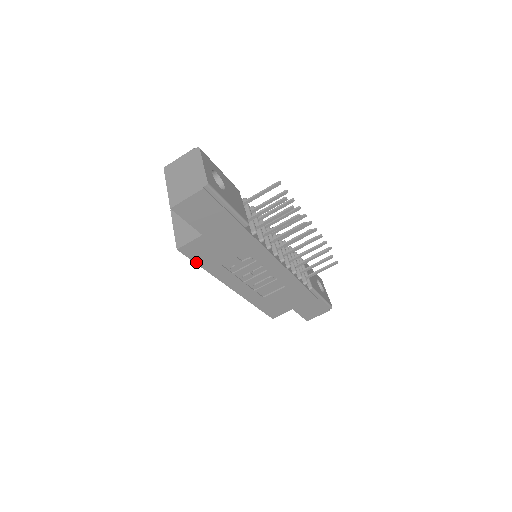
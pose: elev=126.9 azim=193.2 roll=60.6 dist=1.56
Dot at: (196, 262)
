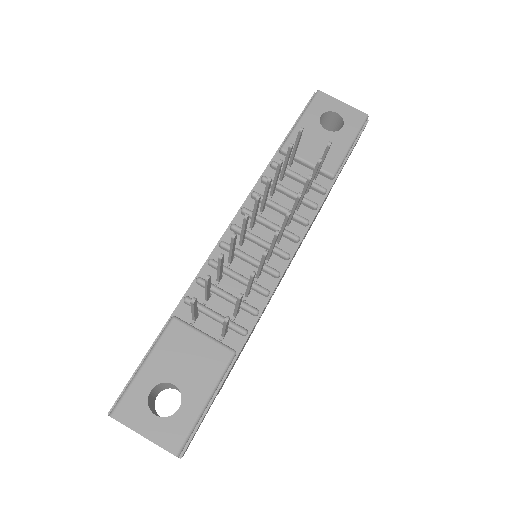
Dot at: occluded
